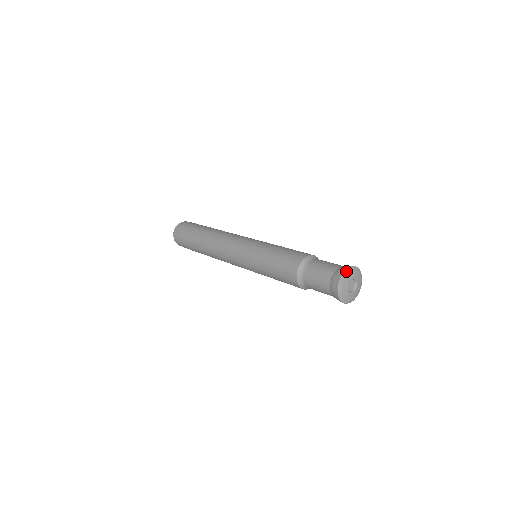
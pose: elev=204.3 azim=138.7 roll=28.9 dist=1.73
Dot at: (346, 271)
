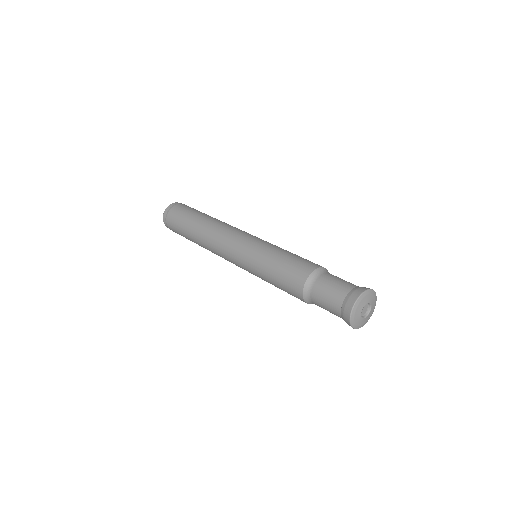
Dot at: (354, 306)
